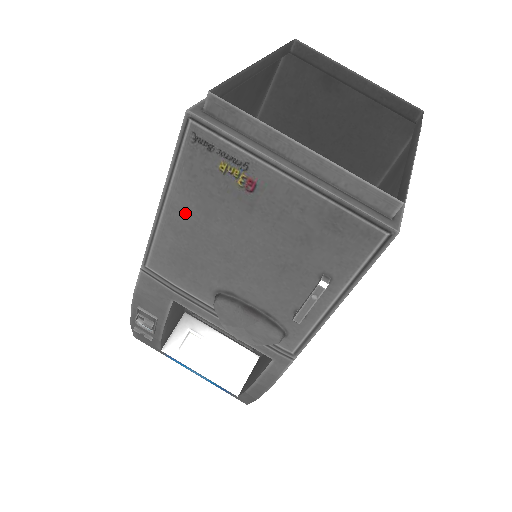
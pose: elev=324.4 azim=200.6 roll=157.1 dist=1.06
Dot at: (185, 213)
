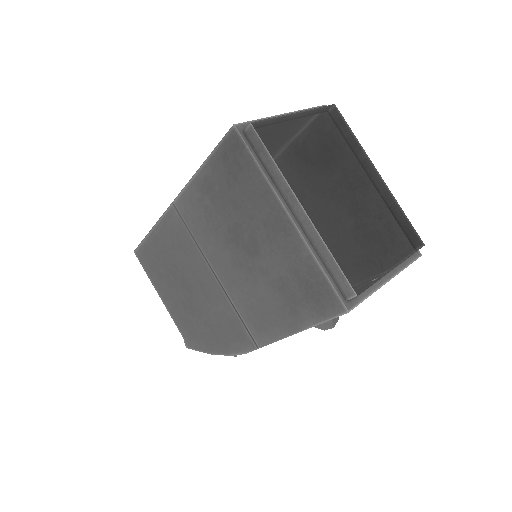
Dot at: occluded
